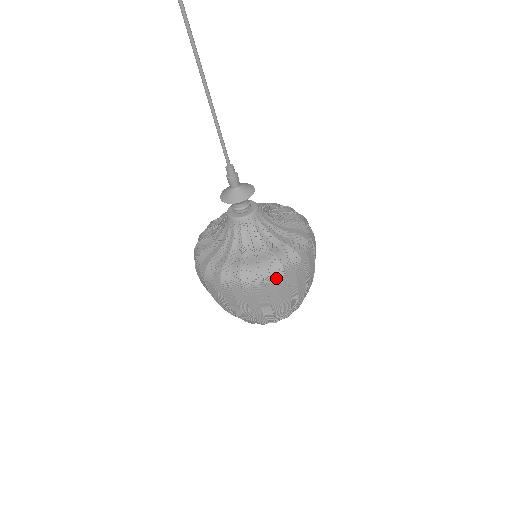
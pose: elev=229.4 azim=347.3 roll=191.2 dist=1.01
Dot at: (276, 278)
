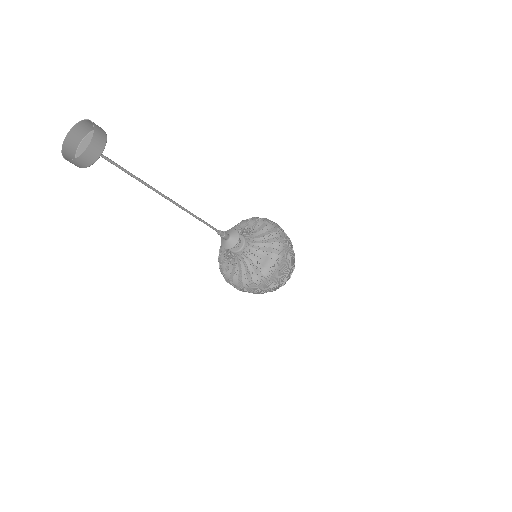
Dot at: (231, 284)
